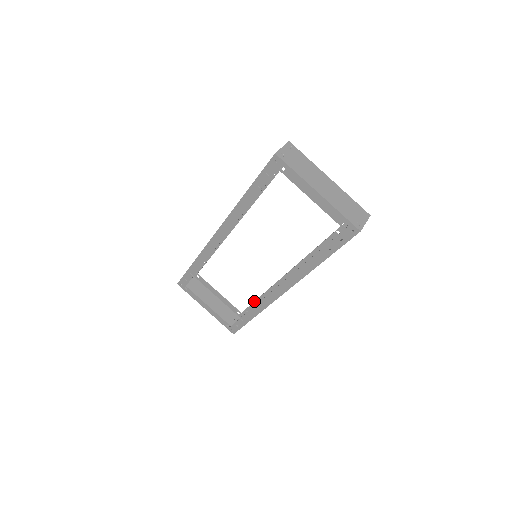
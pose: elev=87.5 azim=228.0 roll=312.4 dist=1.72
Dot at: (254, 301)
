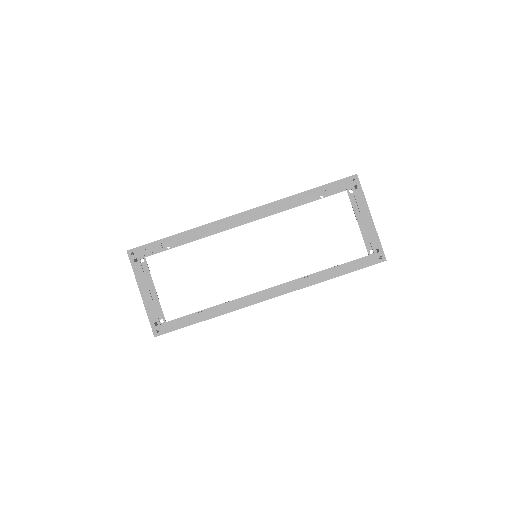
Dot at: (198, 311)
